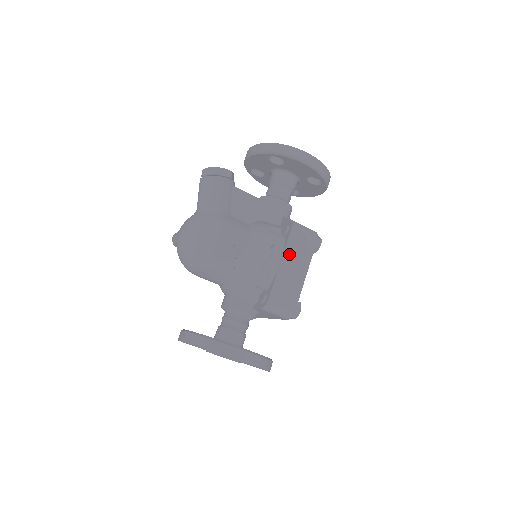
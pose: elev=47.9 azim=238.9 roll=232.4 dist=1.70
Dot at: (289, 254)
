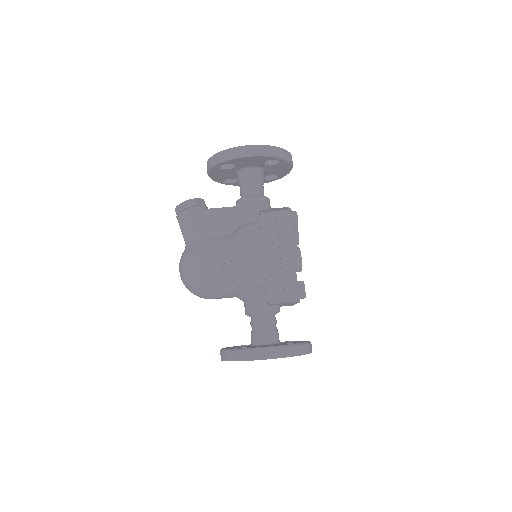
Dot at: (268, 245)
